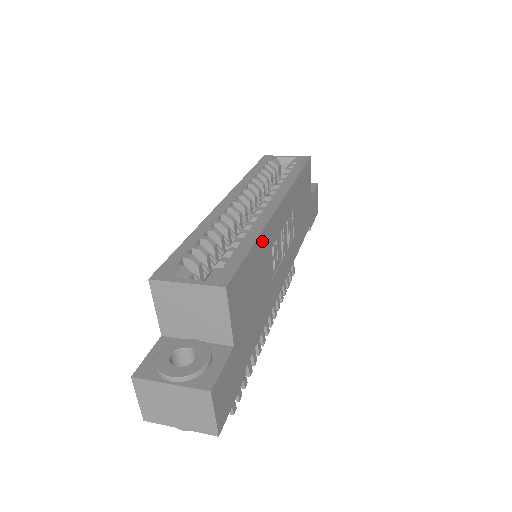
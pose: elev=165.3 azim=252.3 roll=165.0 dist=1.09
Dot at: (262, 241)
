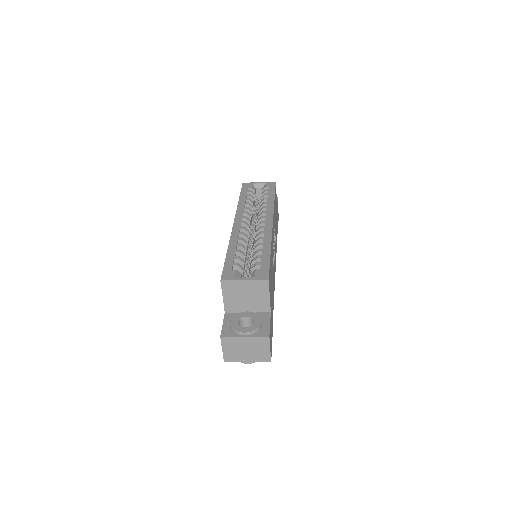
Dot at: (271, 249)
